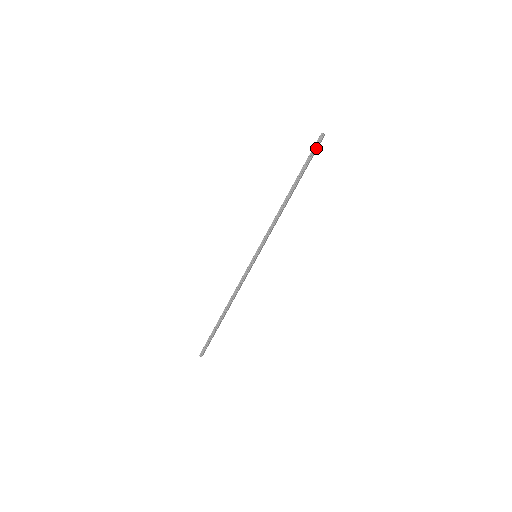
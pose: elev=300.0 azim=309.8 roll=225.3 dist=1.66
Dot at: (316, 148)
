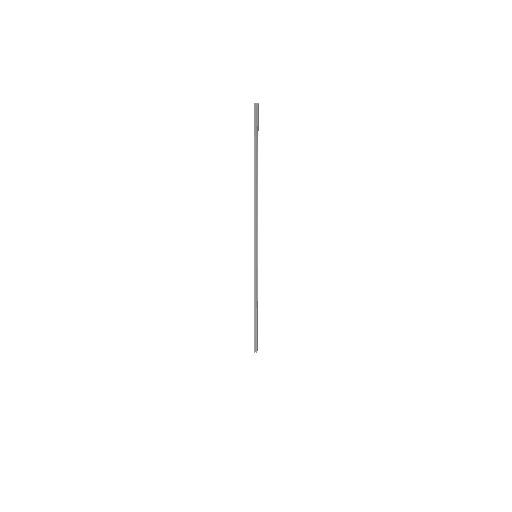
Dot at: (257, 125)
